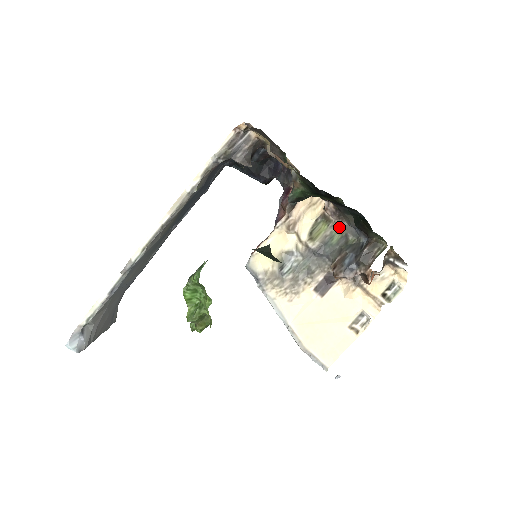
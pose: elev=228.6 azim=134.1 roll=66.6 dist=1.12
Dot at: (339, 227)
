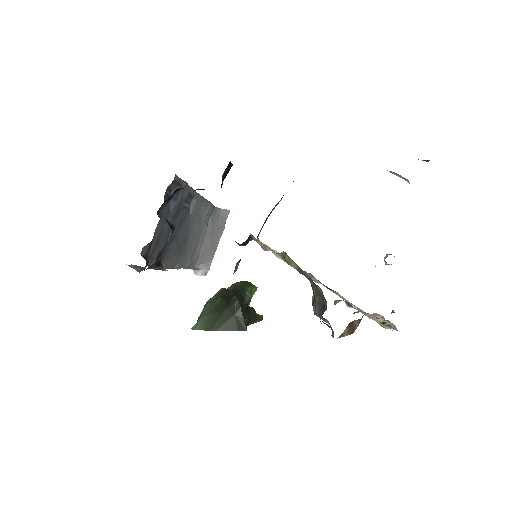
Dot at: occluded
